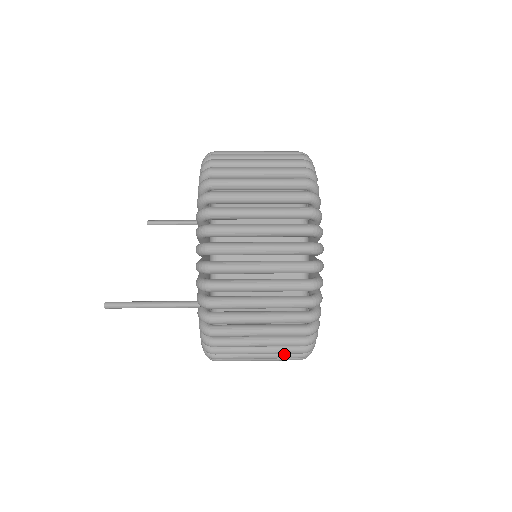
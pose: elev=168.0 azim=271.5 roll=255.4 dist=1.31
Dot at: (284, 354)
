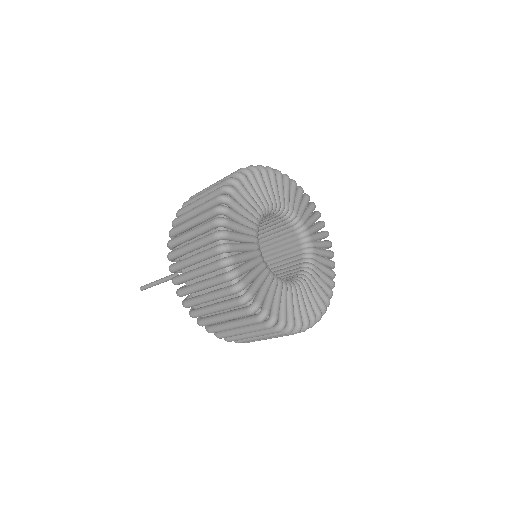
Dot at: (236, 312)
